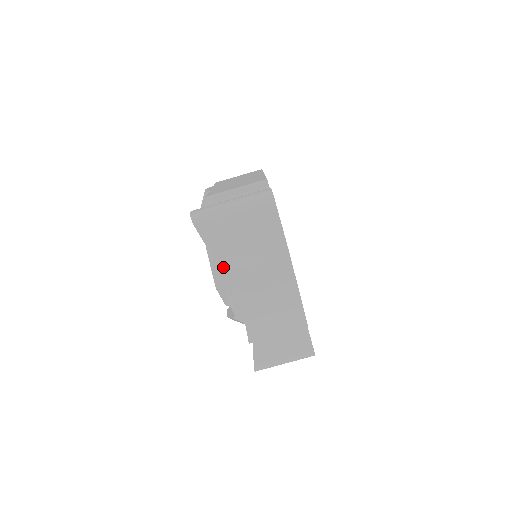
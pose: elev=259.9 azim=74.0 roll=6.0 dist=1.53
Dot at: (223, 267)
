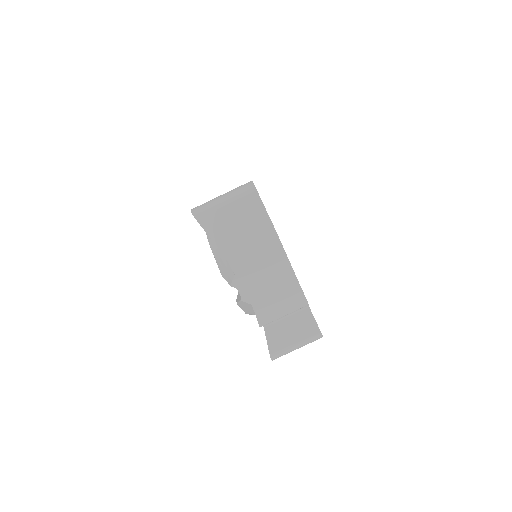
Dot at: (223, 249)
